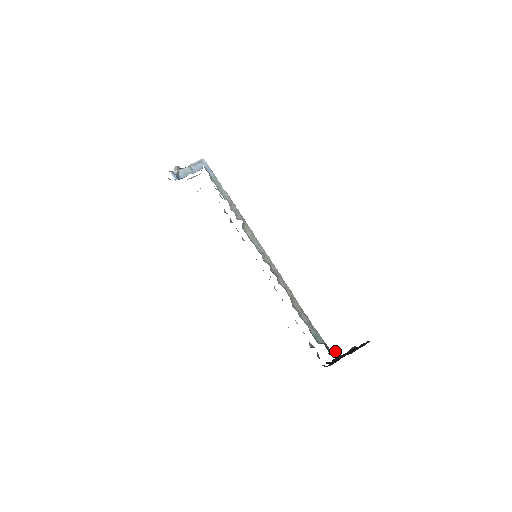
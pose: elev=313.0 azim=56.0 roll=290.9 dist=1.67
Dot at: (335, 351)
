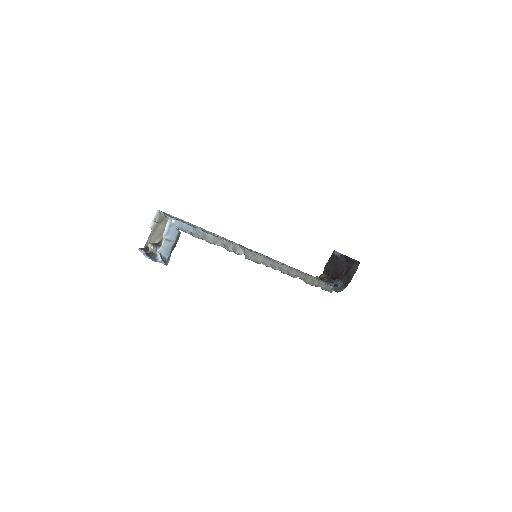
Dot at: (339, 286)
